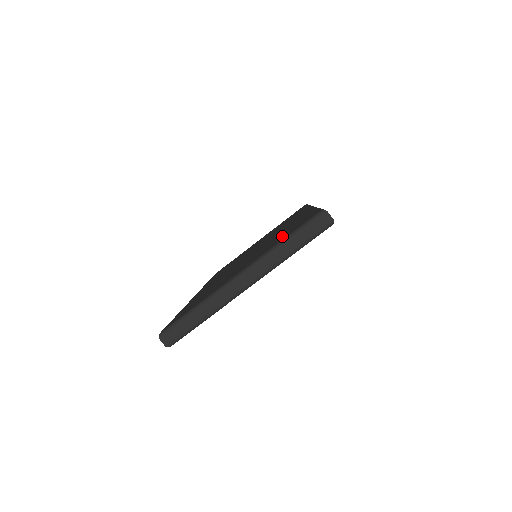
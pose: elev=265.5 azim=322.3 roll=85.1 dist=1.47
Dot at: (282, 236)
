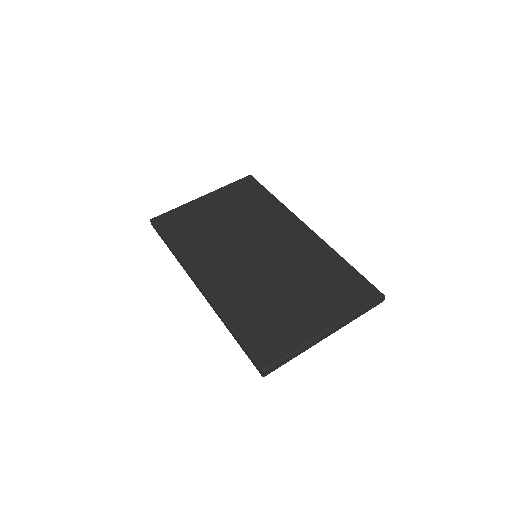
Dot at: (338, 292)
